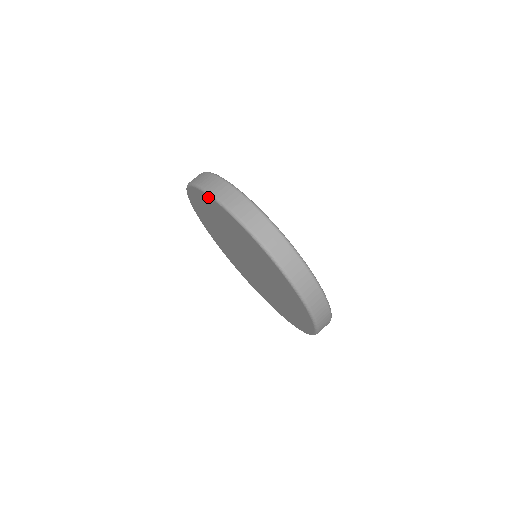
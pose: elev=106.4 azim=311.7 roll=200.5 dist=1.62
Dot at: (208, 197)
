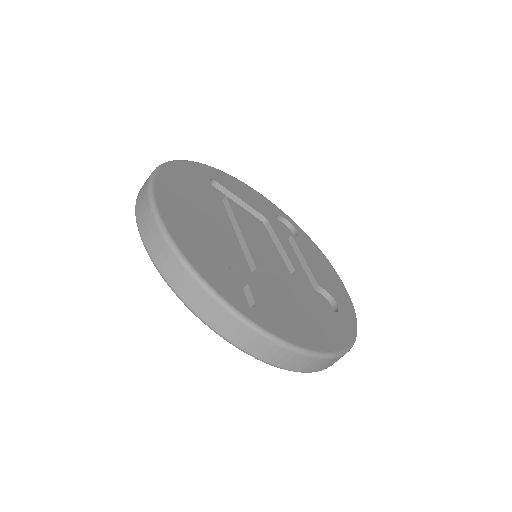
Dot at: occluded
